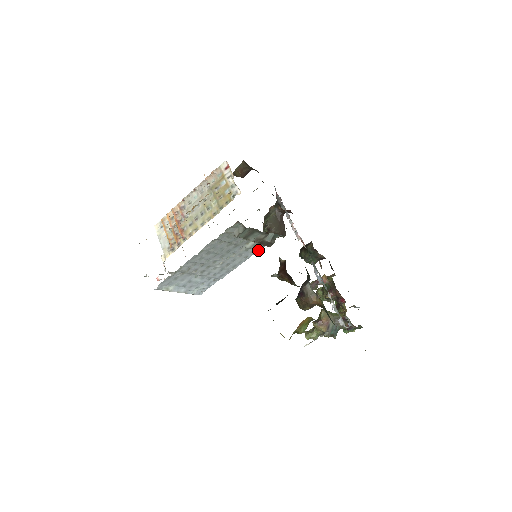
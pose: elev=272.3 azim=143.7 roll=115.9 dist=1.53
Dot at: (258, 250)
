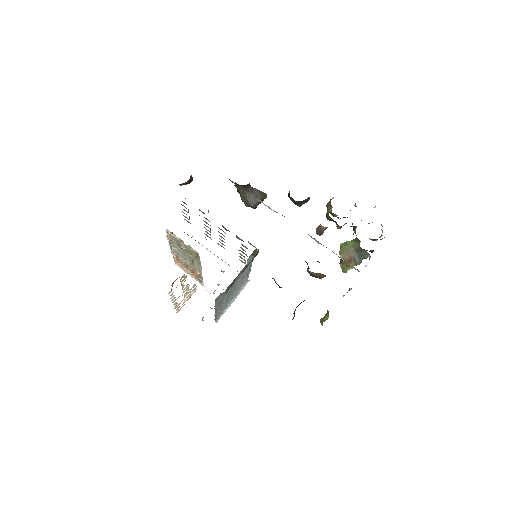
Dot at: occluded
